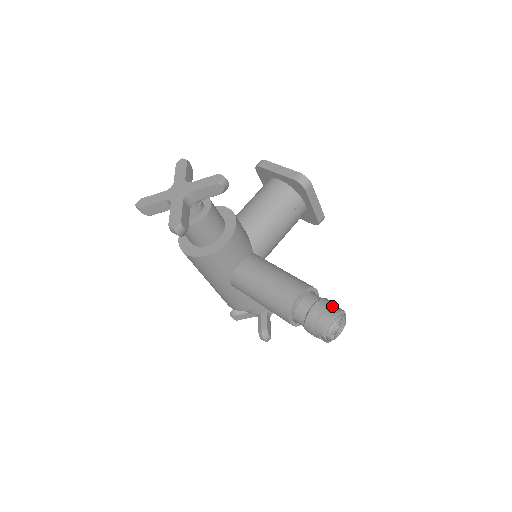
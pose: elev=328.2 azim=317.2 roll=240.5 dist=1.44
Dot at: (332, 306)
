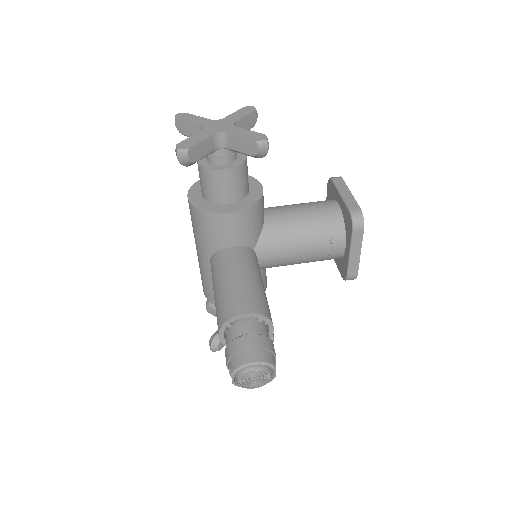
Dot at: (267, 351)
